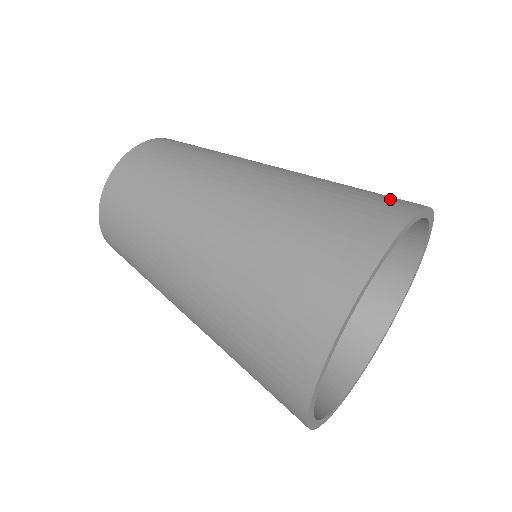
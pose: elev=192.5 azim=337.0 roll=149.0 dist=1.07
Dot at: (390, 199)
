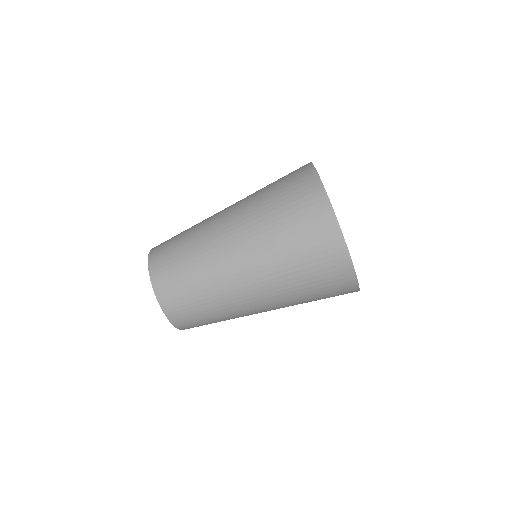
Dot at: (311, 209)
